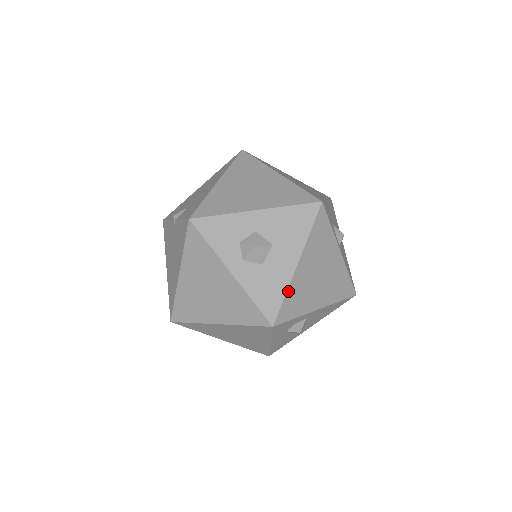
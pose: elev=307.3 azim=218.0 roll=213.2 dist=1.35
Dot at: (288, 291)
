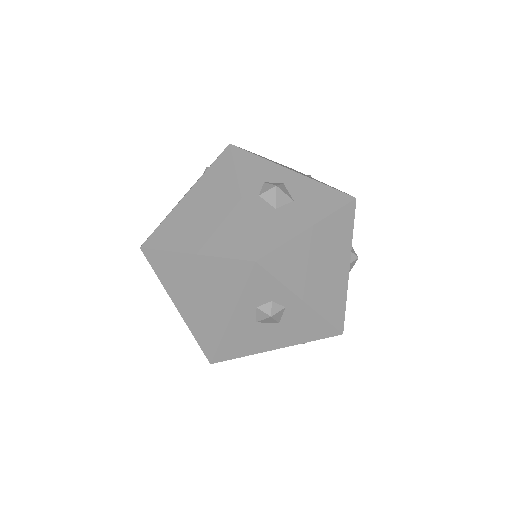
Dot at: (288, 243)
